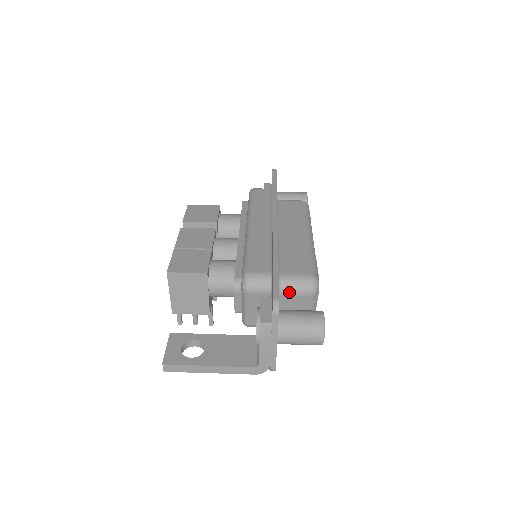
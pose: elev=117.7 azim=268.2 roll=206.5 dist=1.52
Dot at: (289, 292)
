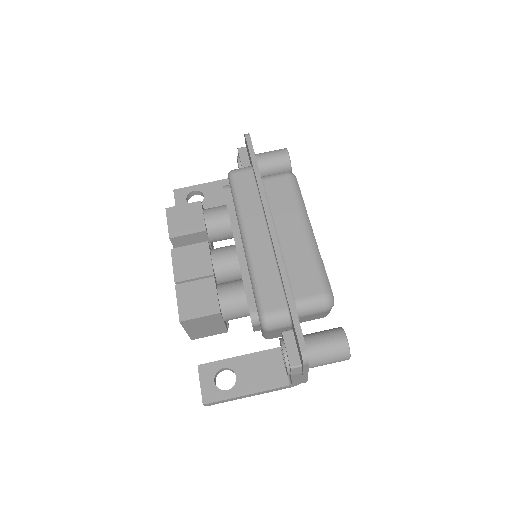
Dot at: (306, 314)
